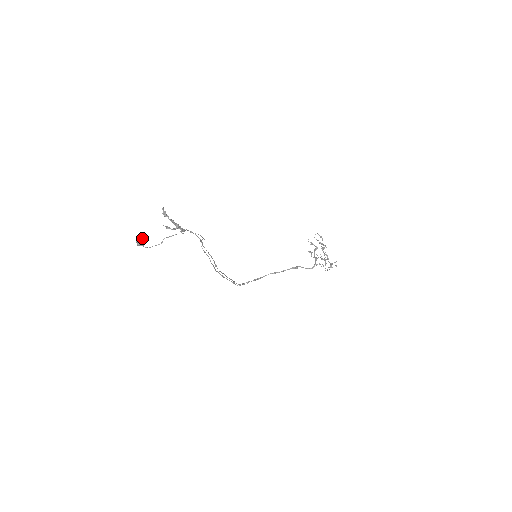
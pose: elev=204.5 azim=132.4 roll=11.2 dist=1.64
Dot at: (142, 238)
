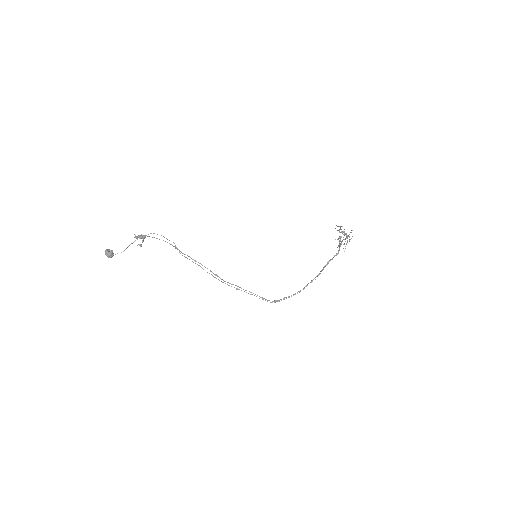
Dot at: (108, 249)
